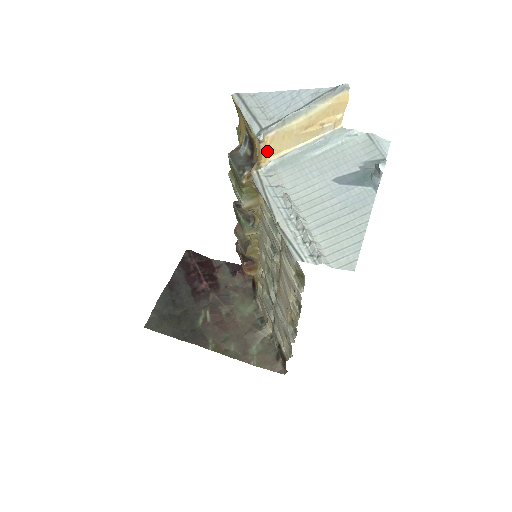
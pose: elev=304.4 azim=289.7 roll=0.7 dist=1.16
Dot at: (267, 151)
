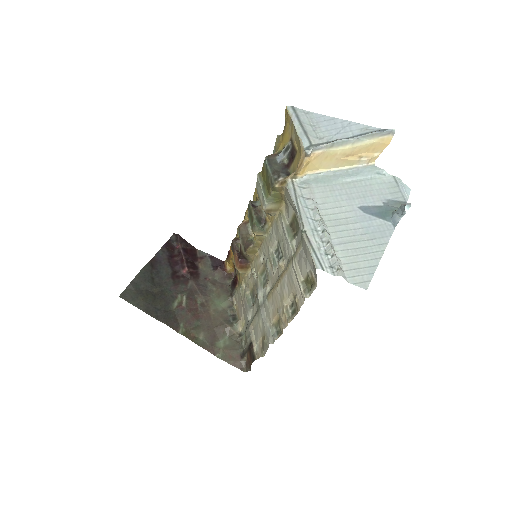
Dot at: (308, 165)
